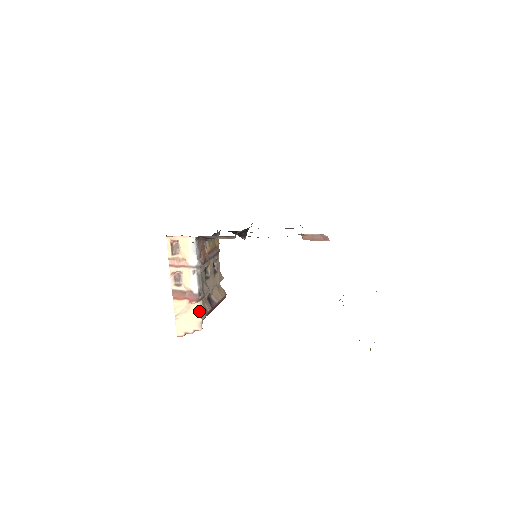
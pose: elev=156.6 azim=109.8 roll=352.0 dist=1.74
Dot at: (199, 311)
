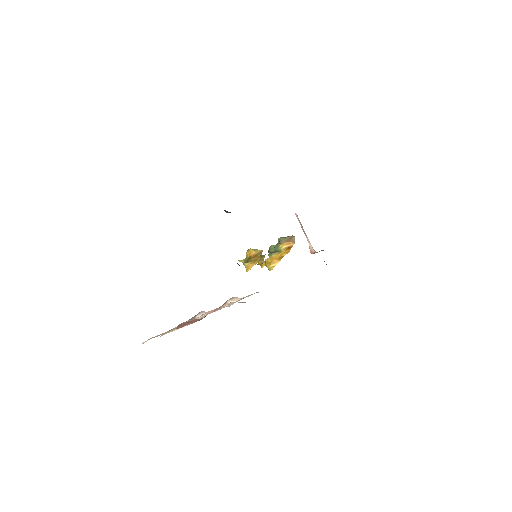
Dot at: occluded
